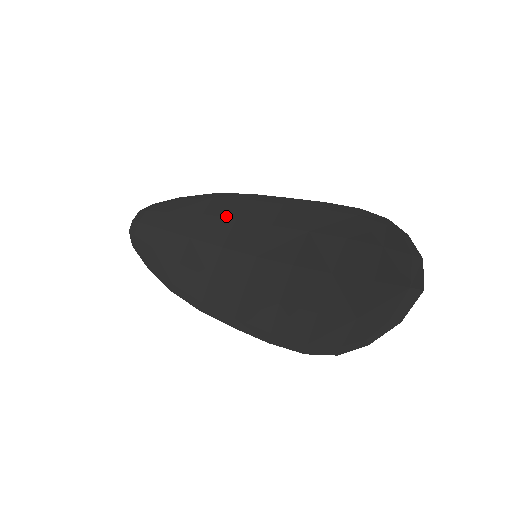
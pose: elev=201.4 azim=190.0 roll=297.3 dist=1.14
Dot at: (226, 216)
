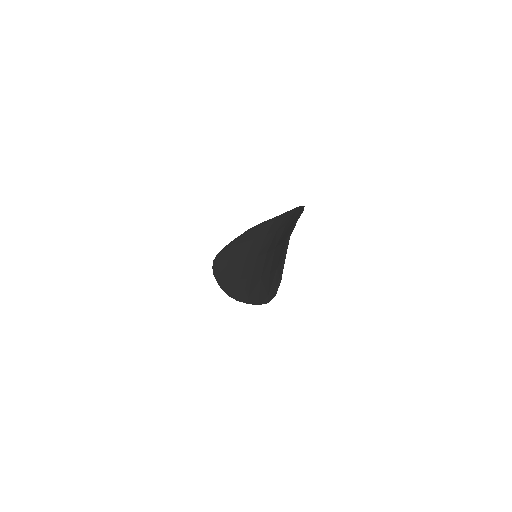
Dot at: (250, 240)
